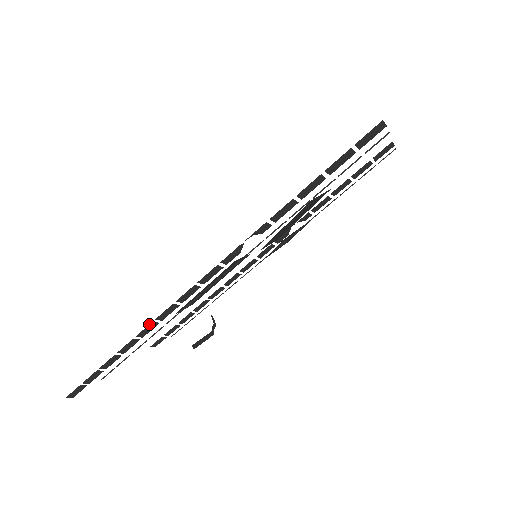
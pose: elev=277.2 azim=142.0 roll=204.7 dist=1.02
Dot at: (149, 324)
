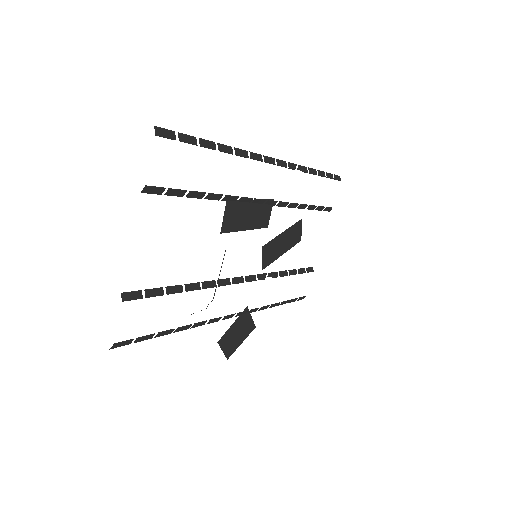
Dot at: (245, 150)
